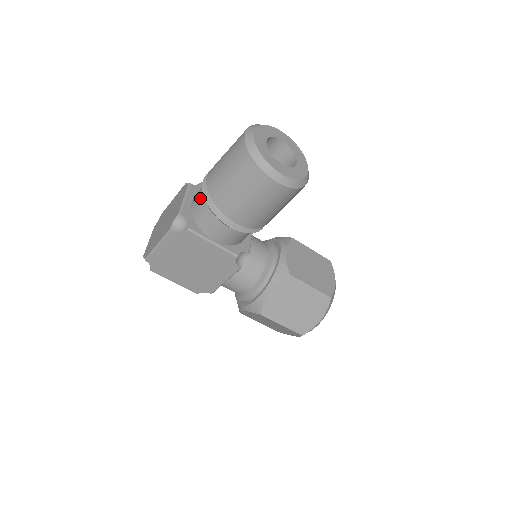
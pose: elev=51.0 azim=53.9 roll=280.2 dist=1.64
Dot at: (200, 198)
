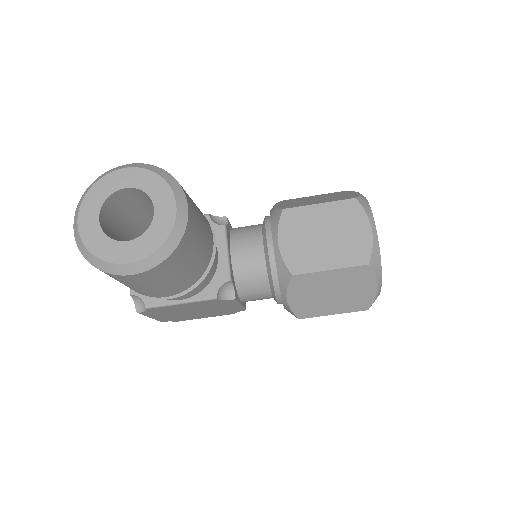
Dot at: occluded
